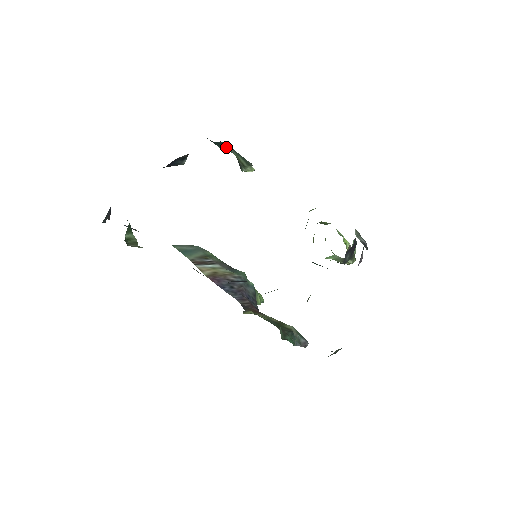
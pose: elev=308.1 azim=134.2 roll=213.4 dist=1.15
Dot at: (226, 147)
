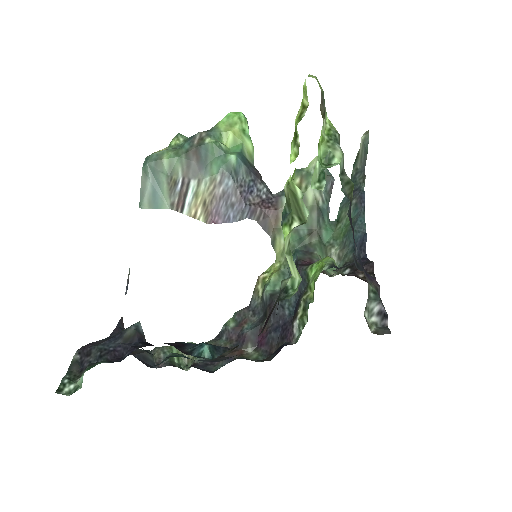
Dot at: occluded
